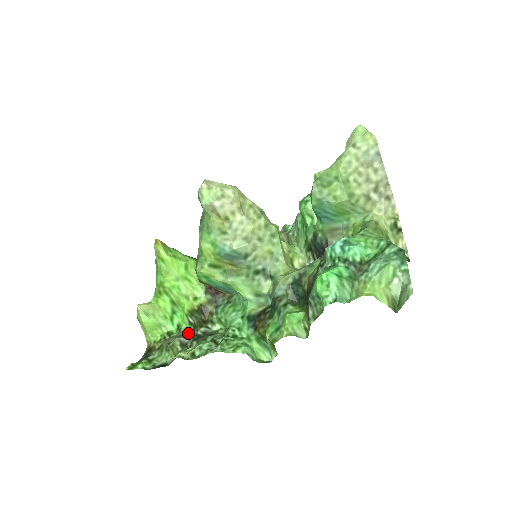
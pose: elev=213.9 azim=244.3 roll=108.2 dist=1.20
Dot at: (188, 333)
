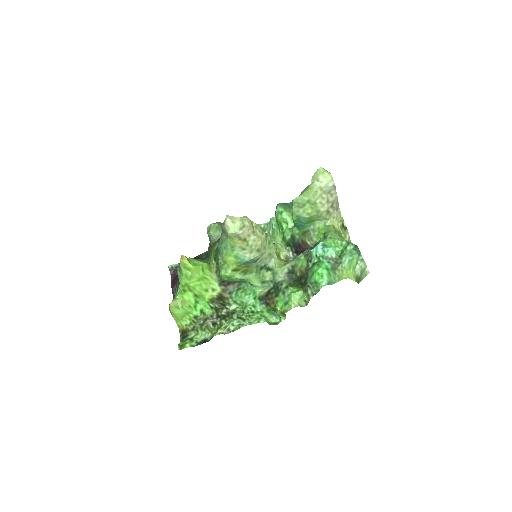
Dot at: (212, 315)
